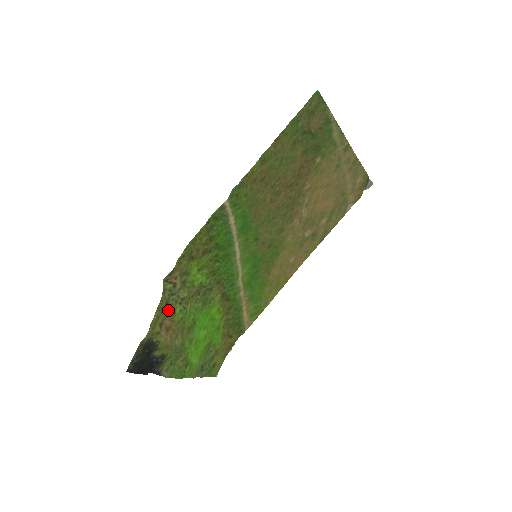
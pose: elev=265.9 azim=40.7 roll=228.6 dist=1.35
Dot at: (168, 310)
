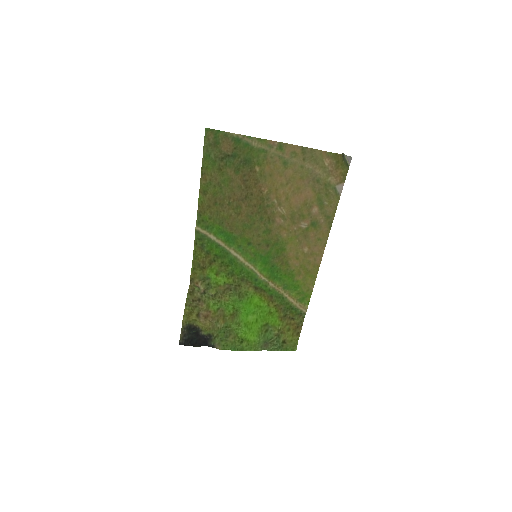
Dot at: (202, 304)
